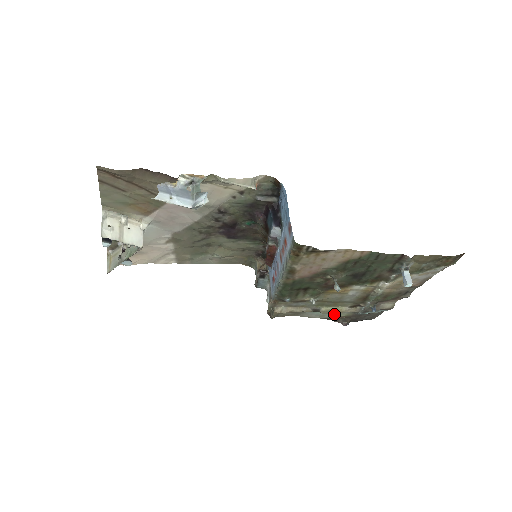
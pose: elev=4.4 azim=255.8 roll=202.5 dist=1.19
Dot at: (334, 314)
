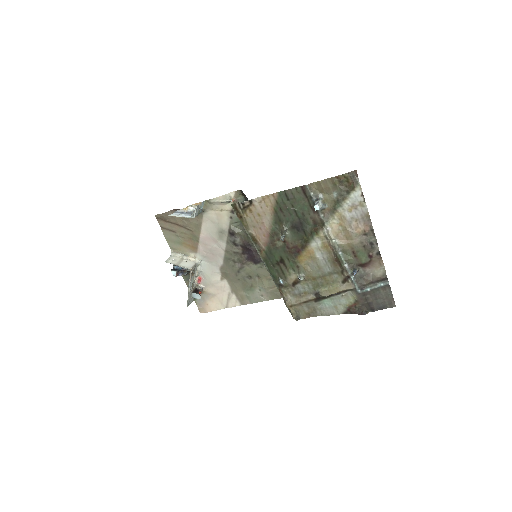
Dot at: (343, 302)
